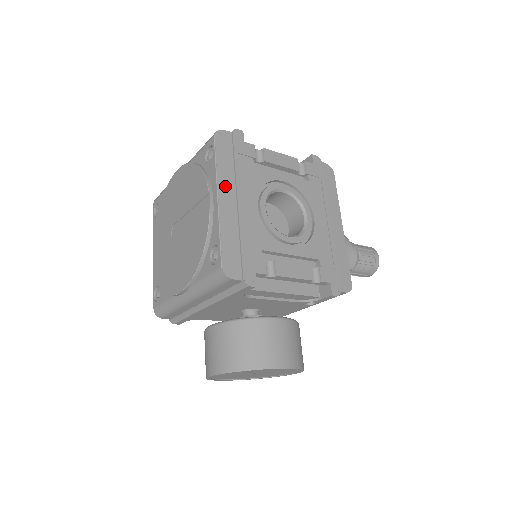
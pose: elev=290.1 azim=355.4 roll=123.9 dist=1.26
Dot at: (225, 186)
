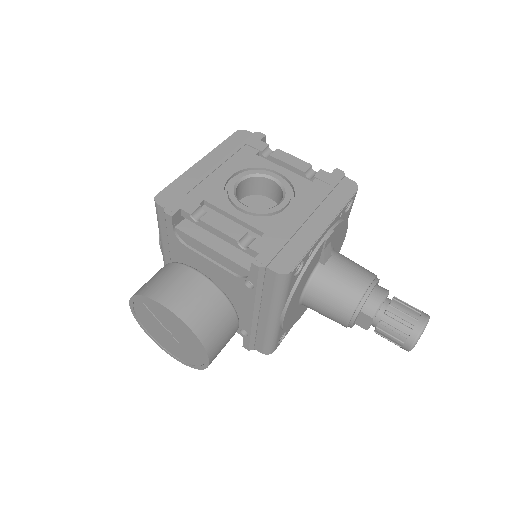
Dot at: (213, 157)
